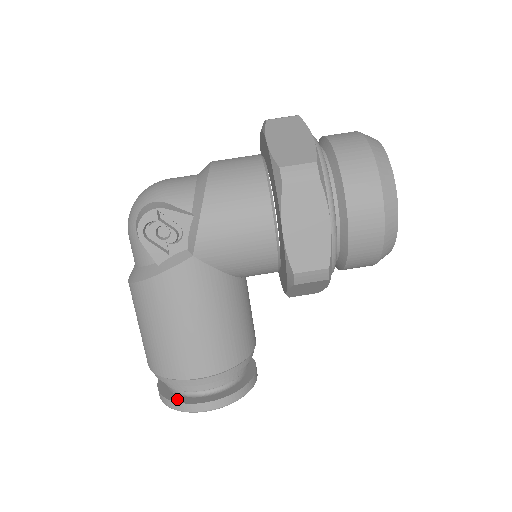
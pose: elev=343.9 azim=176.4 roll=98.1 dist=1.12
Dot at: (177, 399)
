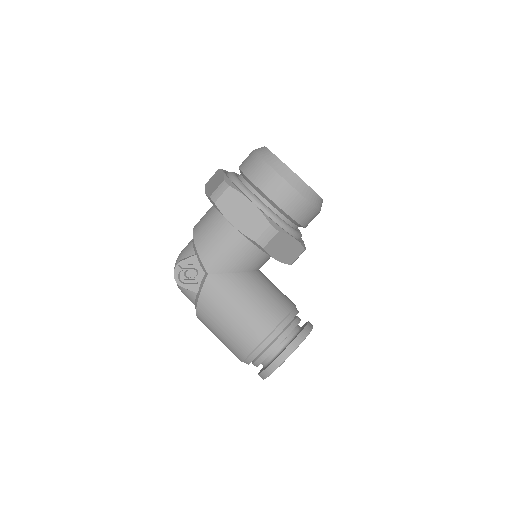
Dot at: (265, 368)
